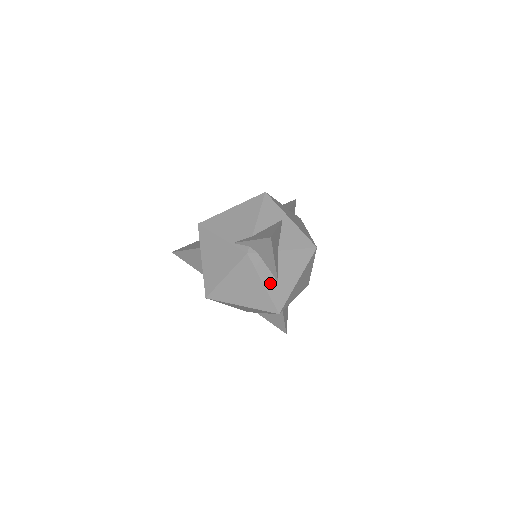
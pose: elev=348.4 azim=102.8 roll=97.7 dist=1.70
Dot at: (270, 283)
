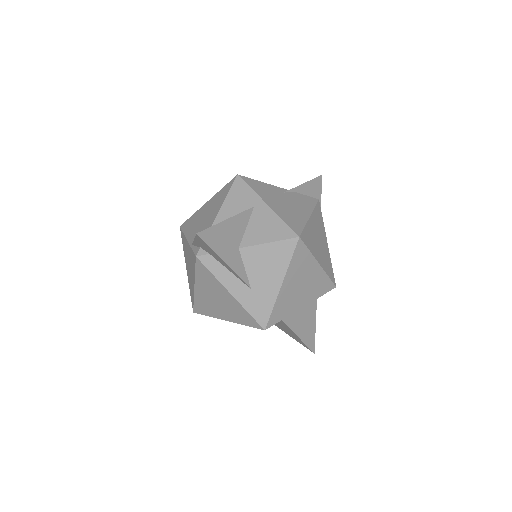
Dot at: (240, 291)
